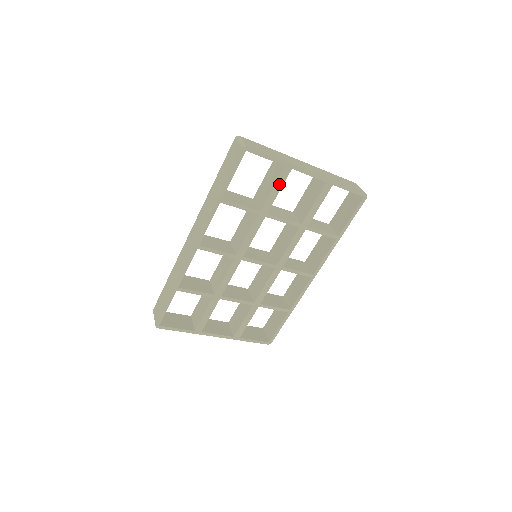
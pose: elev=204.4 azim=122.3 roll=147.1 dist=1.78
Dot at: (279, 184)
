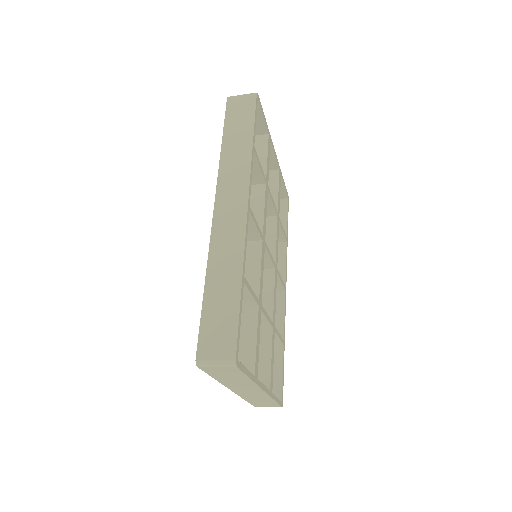
Dot at: (268, 153)
